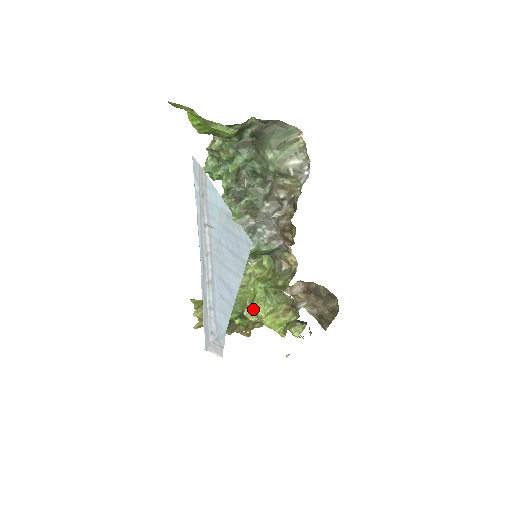
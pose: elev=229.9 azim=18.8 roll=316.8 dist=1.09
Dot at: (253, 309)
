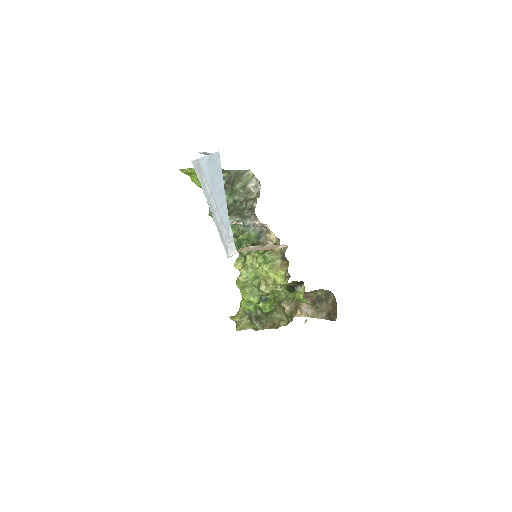
Dot at: (262, 274)
